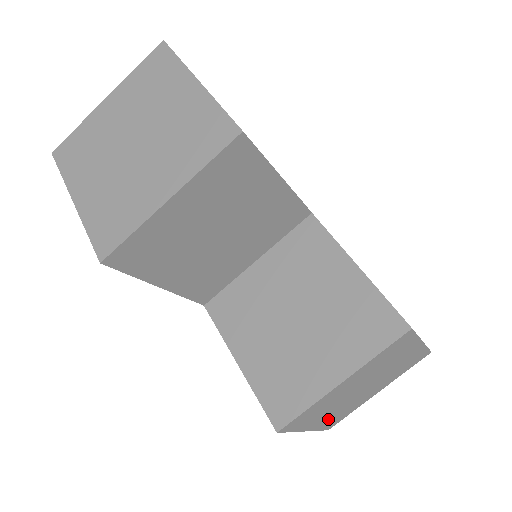
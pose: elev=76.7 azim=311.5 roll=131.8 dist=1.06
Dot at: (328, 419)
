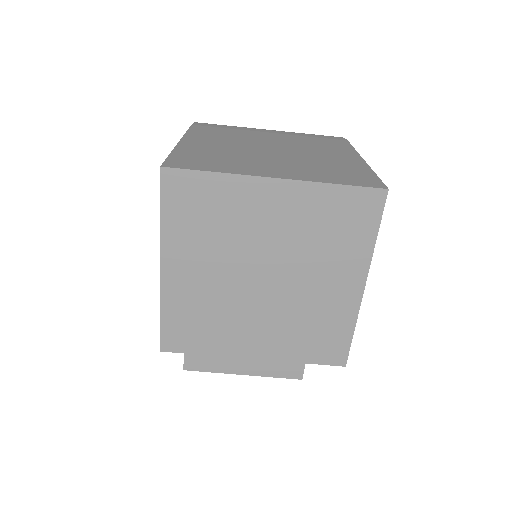
Dot at: occluded
